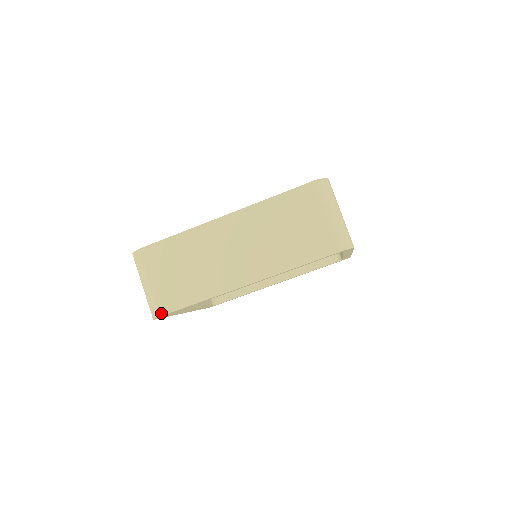
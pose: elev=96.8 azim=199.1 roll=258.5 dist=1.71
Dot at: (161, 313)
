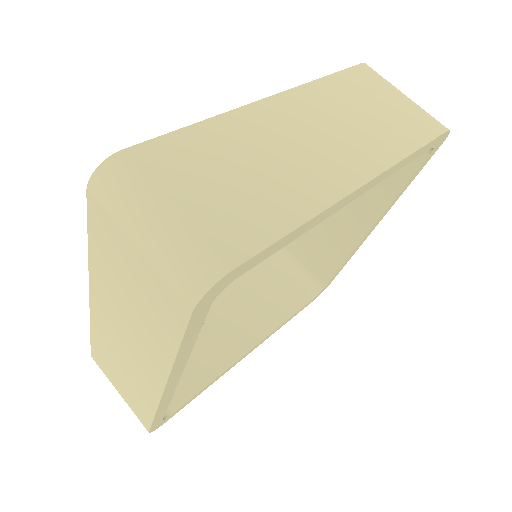
Dot at: (146, 429)
